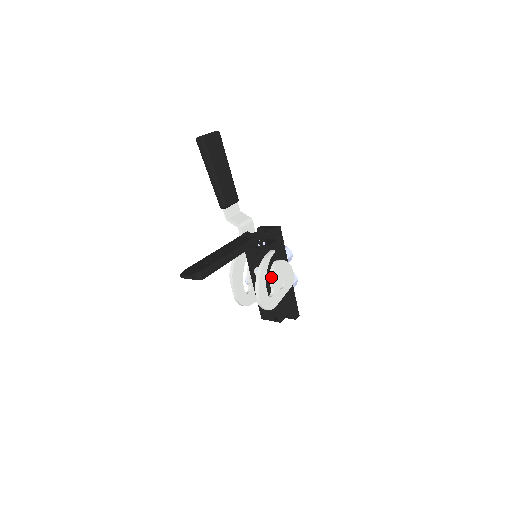
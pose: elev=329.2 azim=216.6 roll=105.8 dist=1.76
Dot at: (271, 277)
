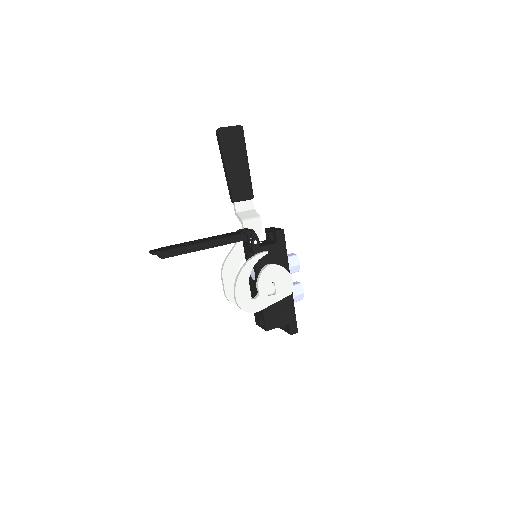
Dot at: (258, 279)
